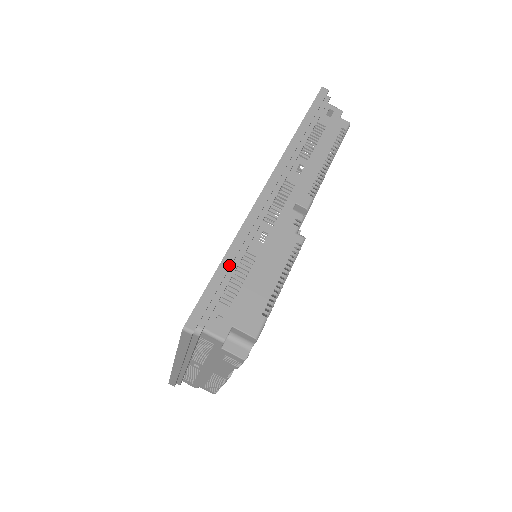
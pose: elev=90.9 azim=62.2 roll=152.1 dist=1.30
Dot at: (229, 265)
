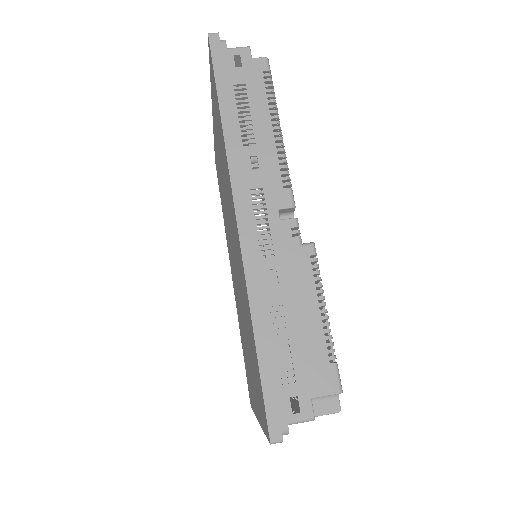
Dot at: (265, 341)
